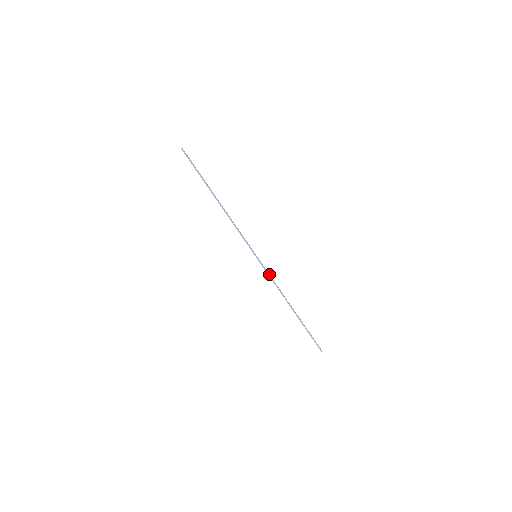
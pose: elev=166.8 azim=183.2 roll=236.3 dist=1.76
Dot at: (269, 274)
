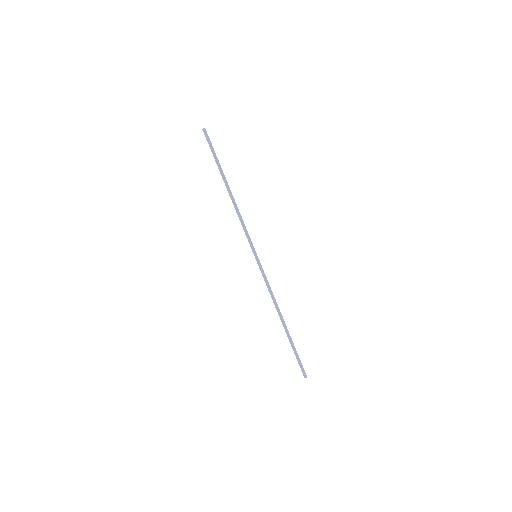
Dot at: (265, 279)
